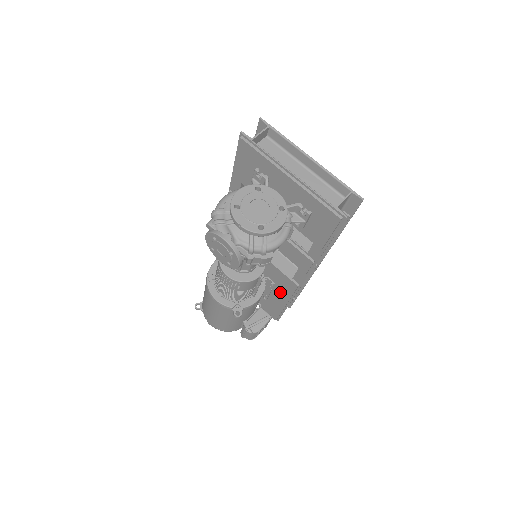
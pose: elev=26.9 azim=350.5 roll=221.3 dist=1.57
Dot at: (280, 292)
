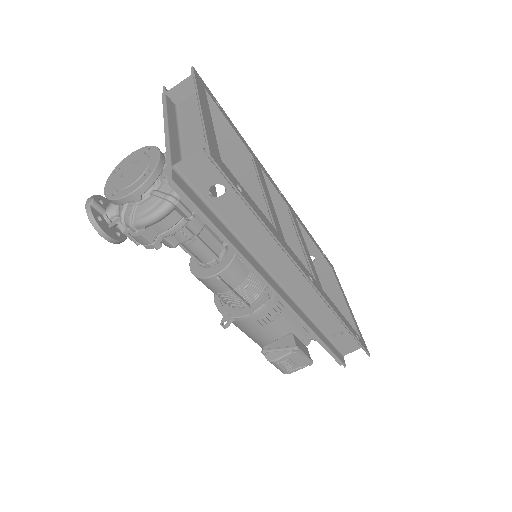
Dot at: occluded
